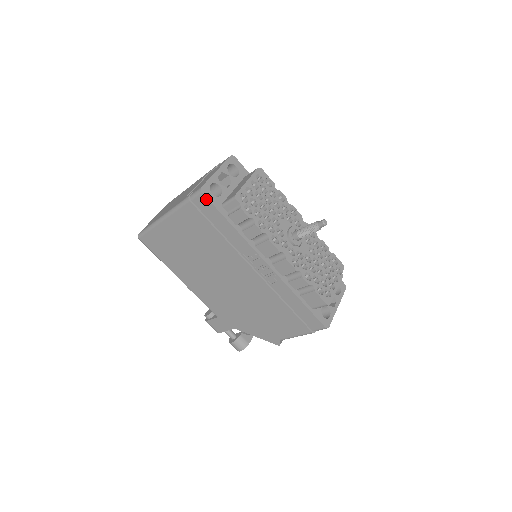
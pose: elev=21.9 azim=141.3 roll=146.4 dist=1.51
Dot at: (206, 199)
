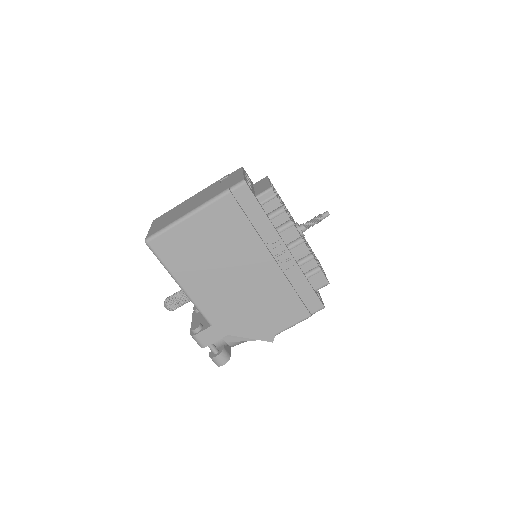
Dot at: (248, 189)
